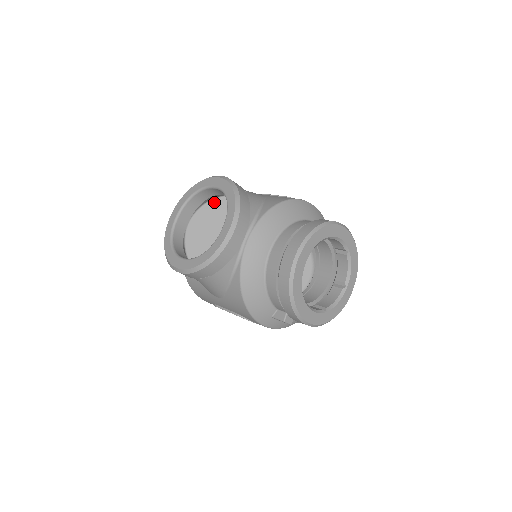
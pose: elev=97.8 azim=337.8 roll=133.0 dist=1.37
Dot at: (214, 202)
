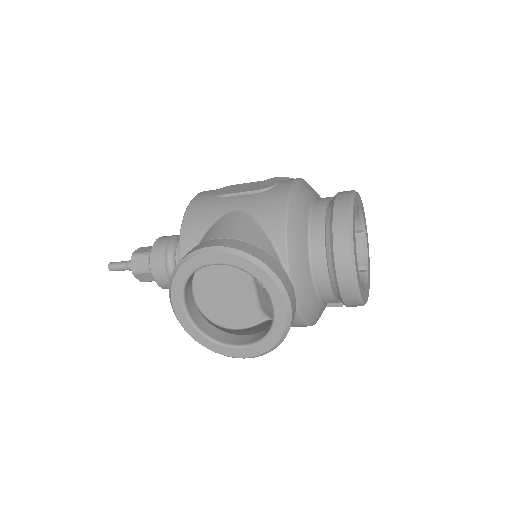
Dot at: occluded
